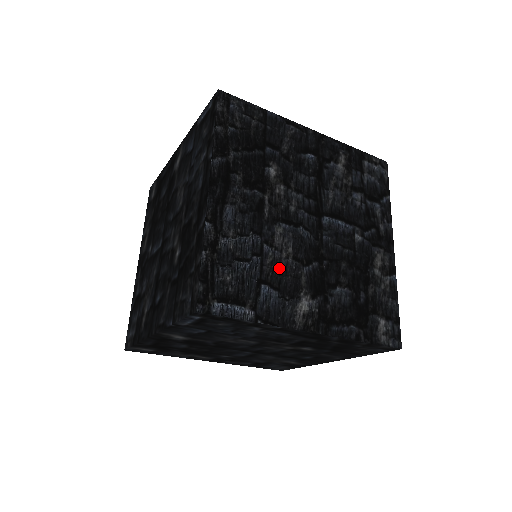
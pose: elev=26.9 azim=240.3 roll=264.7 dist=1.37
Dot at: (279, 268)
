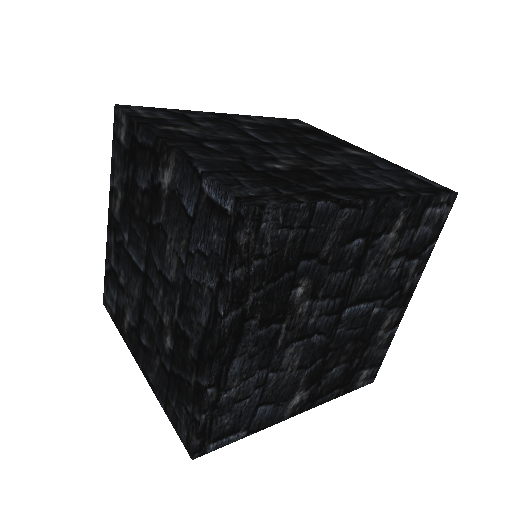
Dot at: (280, 385)
